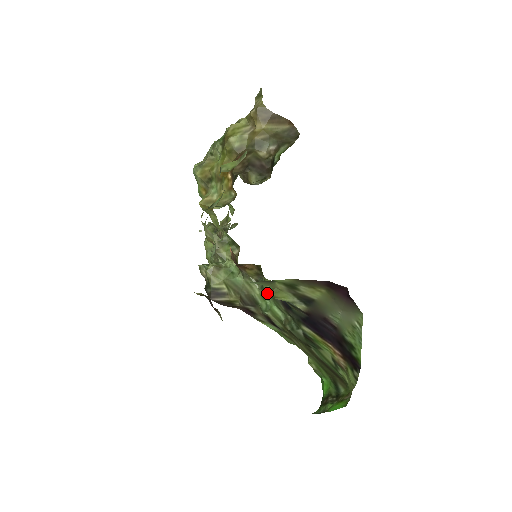
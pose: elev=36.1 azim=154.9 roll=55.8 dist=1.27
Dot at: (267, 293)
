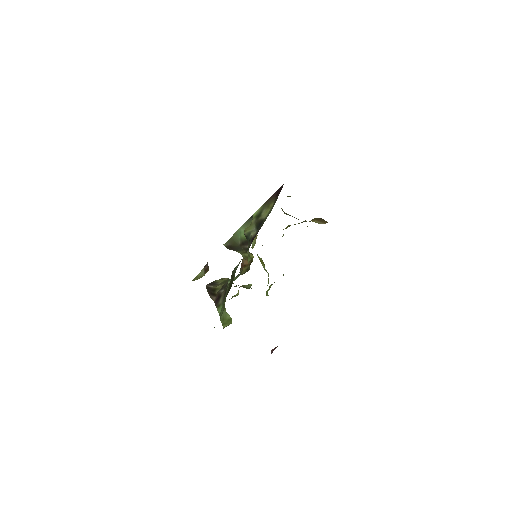
Dot at: occluded
